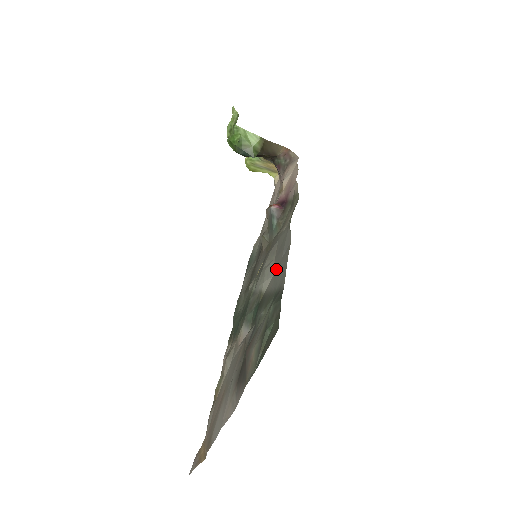
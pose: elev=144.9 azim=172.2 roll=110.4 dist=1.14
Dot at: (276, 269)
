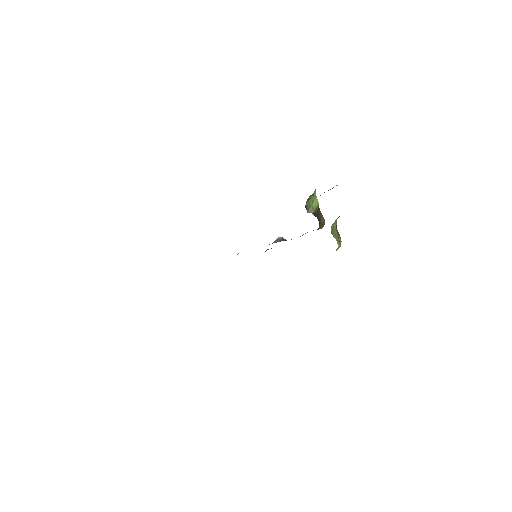
Dot at: occluded
